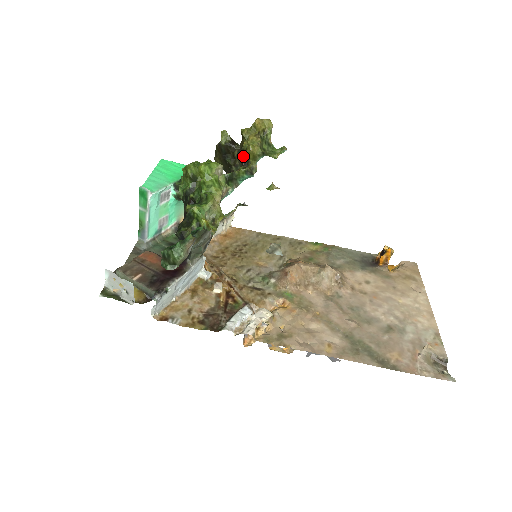
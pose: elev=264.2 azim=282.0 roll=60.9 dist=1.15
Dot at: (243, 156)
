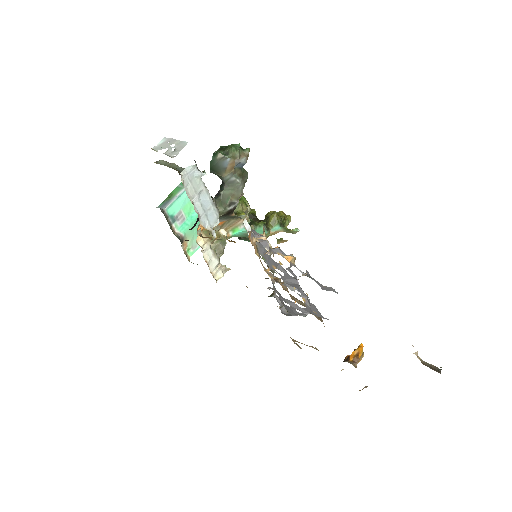
Dot at: occluded
